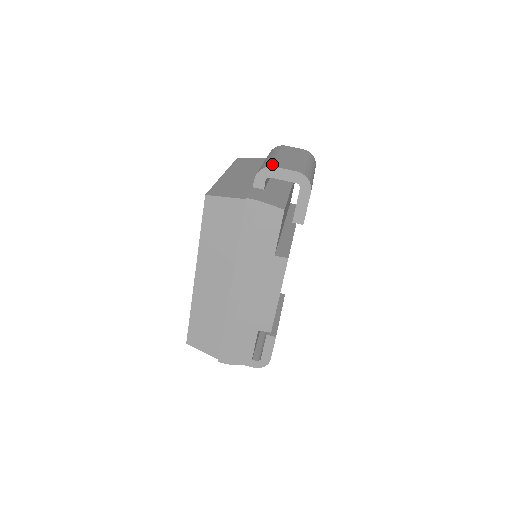
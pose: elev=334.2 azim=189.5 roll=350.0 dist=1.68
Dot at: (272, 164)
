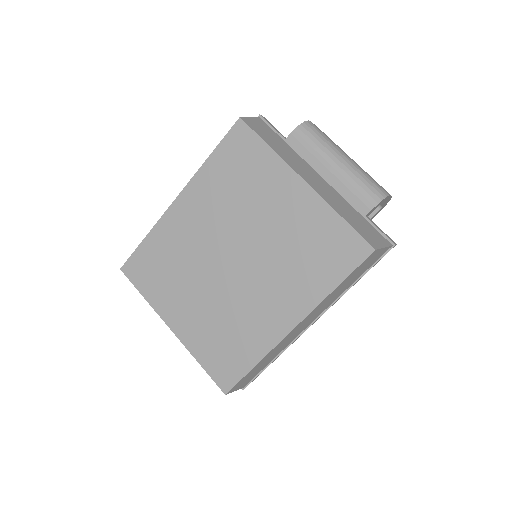
Dot at: (383, 189)
